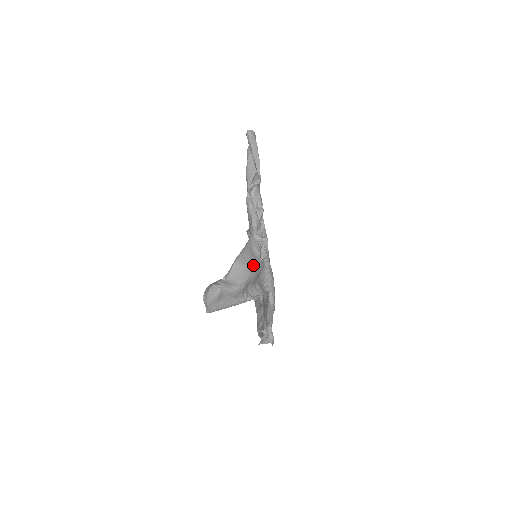
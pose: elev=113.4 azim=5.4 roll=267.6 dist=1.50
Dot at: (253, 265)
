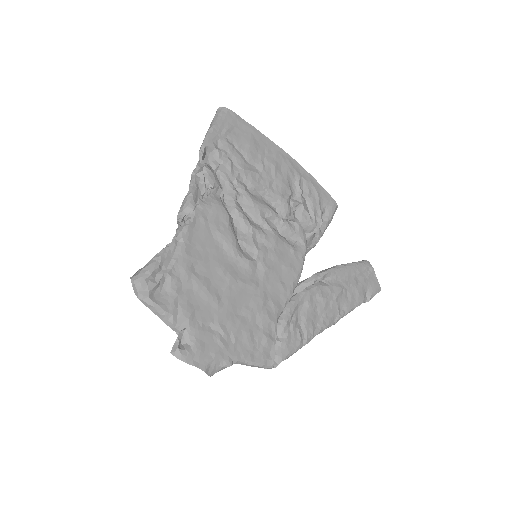
Dot at: occluded
